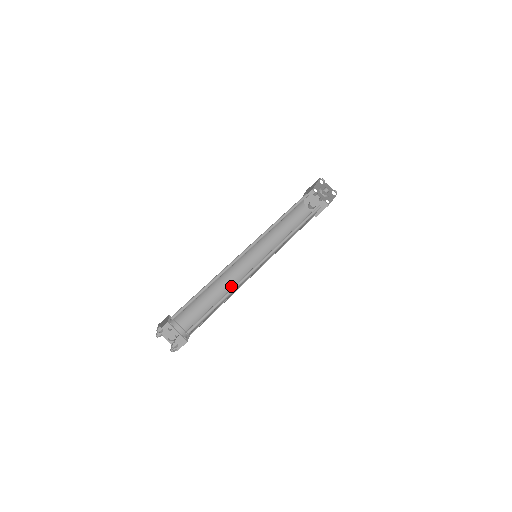
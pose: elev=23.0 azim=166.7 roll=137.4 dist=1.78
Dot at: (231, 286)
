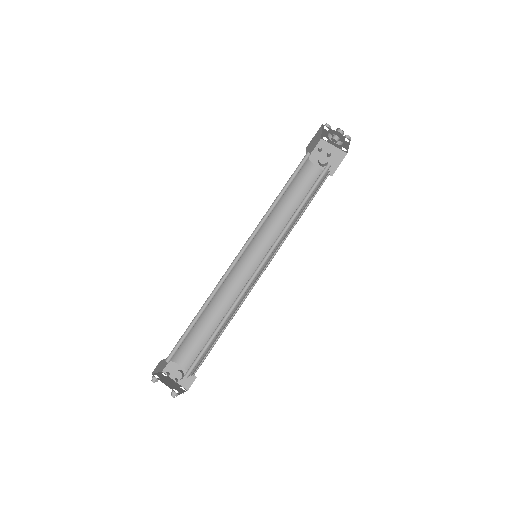
Dot at: (235, 299)
